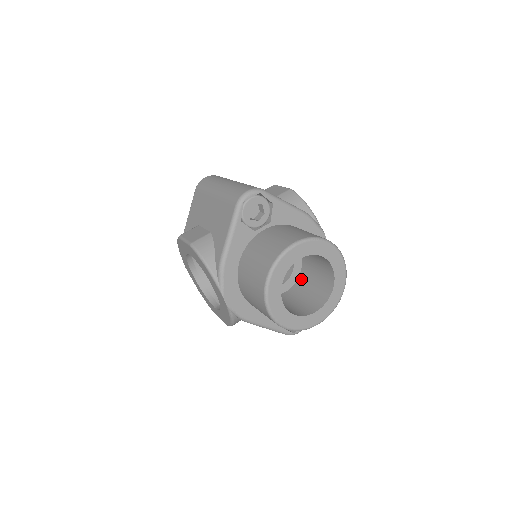
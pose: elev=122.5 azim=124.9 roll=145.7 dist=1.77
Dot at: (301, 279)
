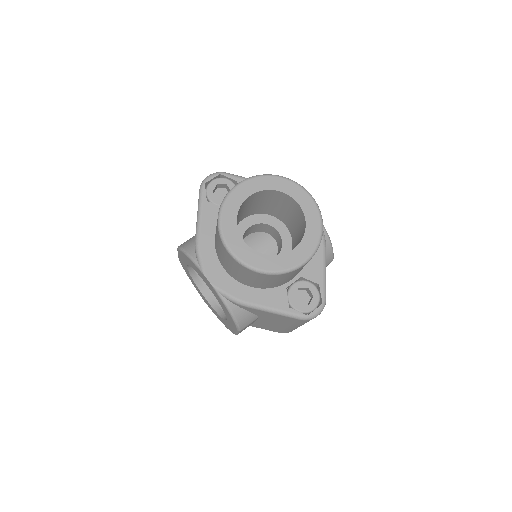
Dot at: (292, 248)
